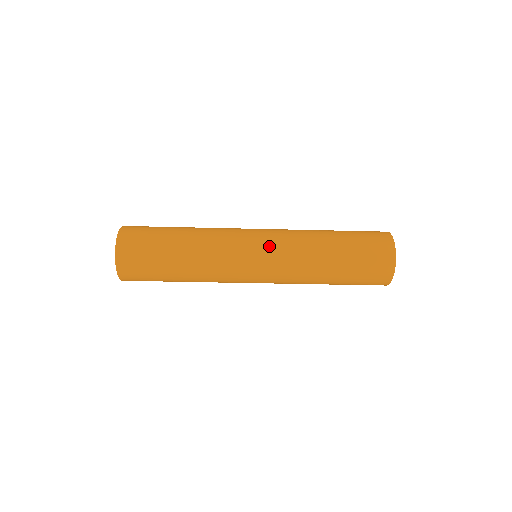
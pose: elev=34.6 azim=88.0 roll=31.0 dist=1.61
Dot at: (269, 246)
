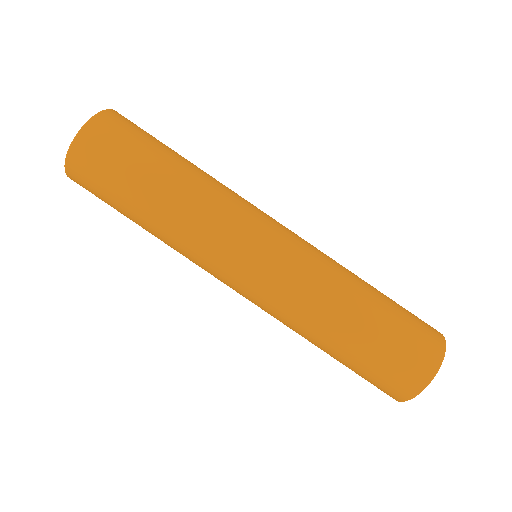
Dot at: occluded
